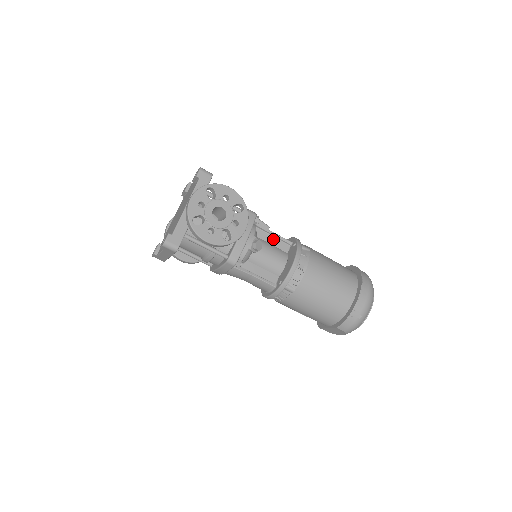
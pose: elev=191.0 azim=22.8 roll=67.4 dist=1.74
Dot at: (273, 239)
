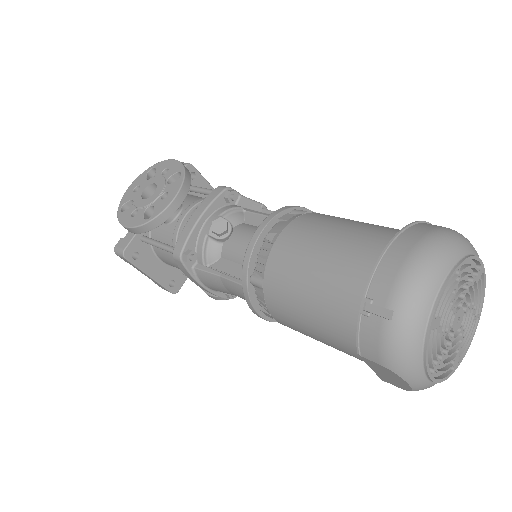
Dot at: occluded
